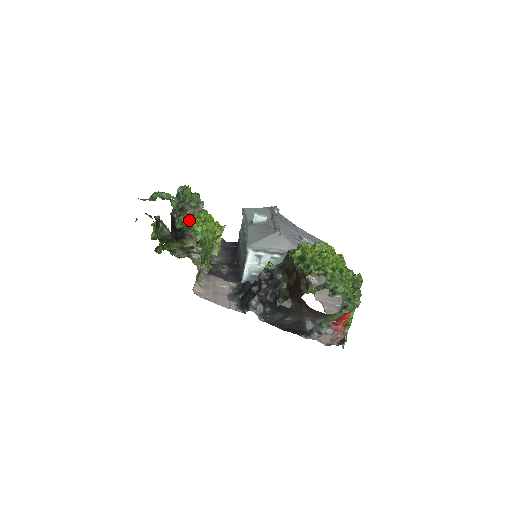
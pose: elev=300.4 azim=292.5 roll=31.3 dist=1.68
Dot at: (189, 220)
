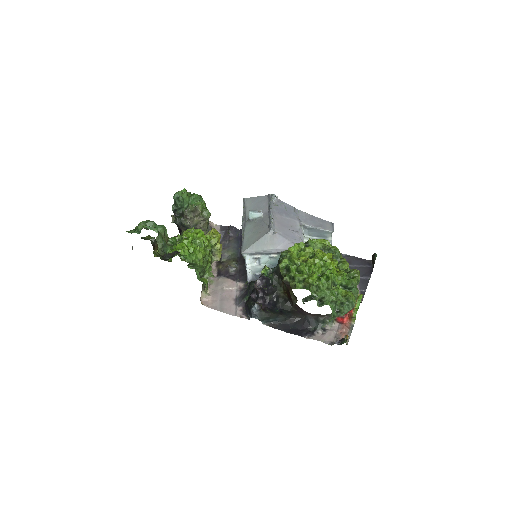
Dot at: (179, 240)
